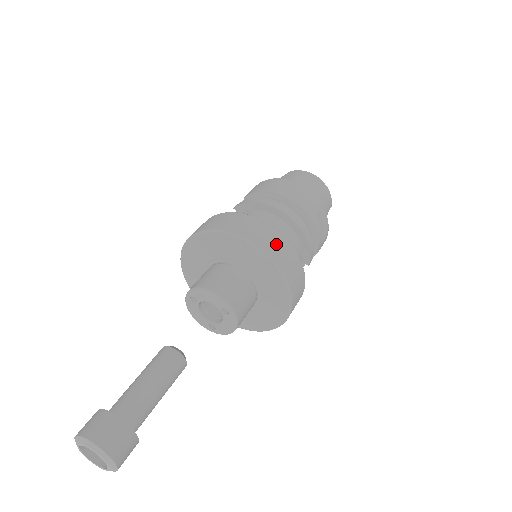
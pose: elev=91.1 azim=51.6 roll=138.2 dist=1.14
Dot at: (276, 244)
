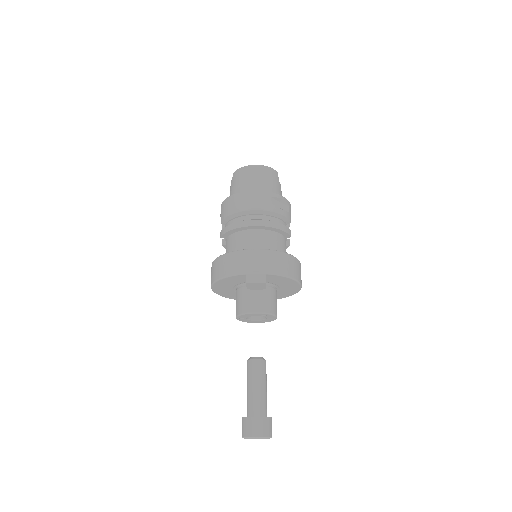
Dot at: (263, 260)
